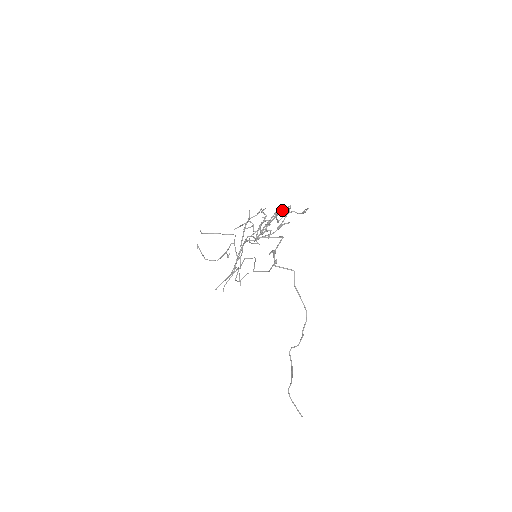
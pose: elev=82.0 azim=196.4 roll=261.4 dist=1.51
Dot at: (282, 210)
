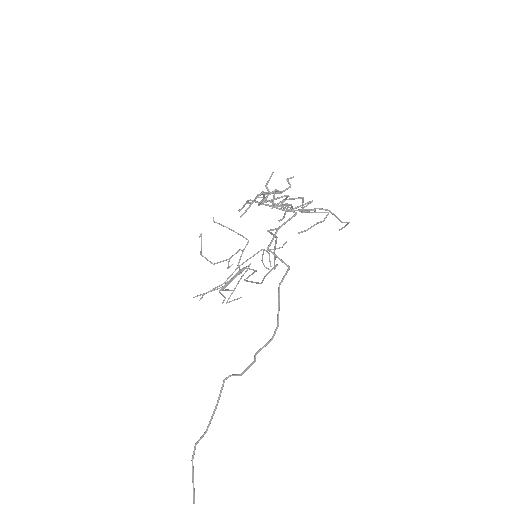
Dot at: occluded
